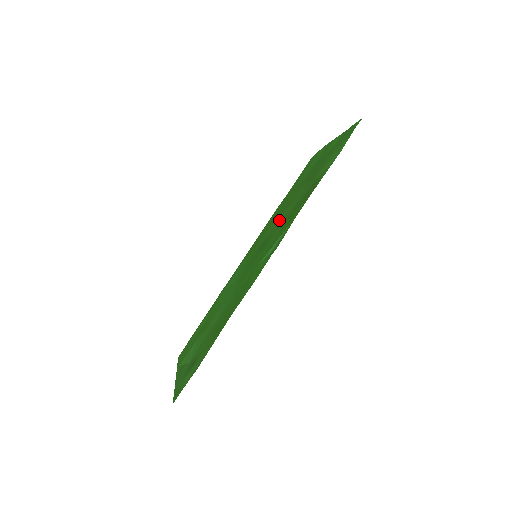
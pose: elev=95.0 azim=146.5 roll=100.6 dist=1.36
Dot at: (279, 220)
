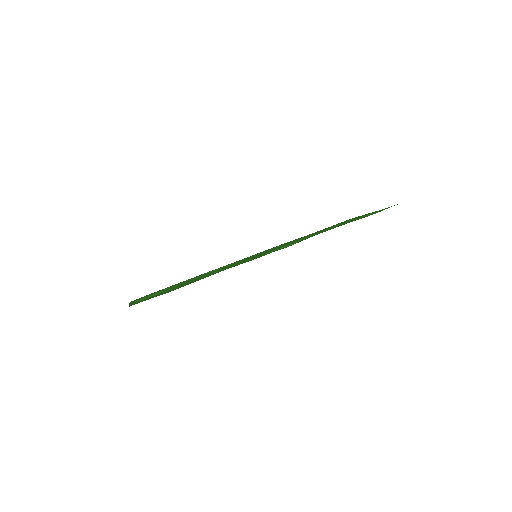
Dot at: occluded
